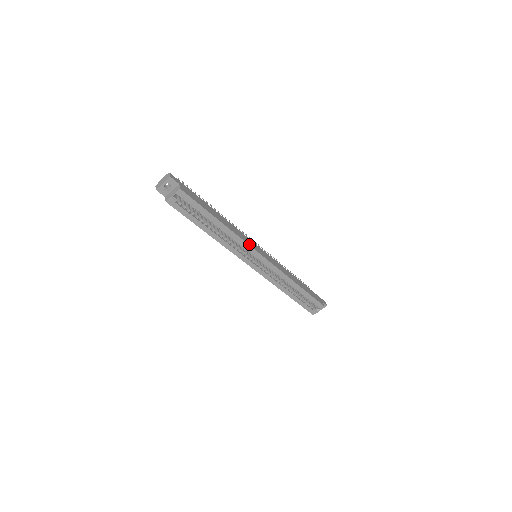
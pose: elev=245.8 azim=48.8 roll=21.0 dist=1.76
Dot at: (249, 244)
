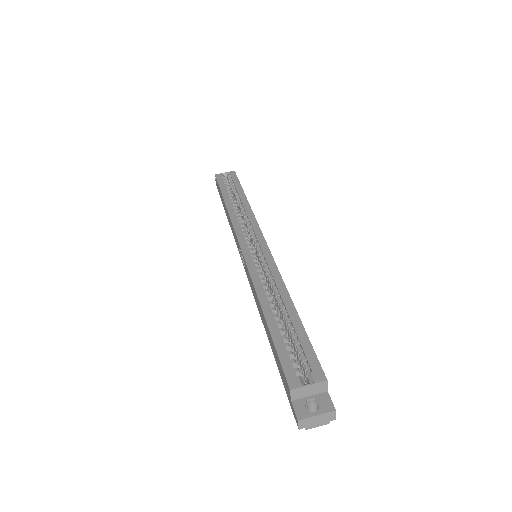
Dot at: (258, 226)
